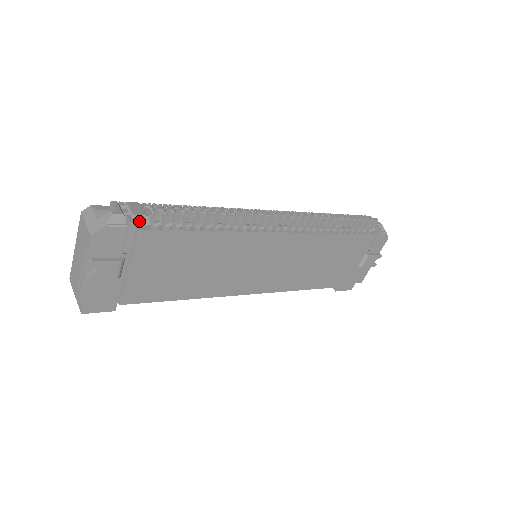
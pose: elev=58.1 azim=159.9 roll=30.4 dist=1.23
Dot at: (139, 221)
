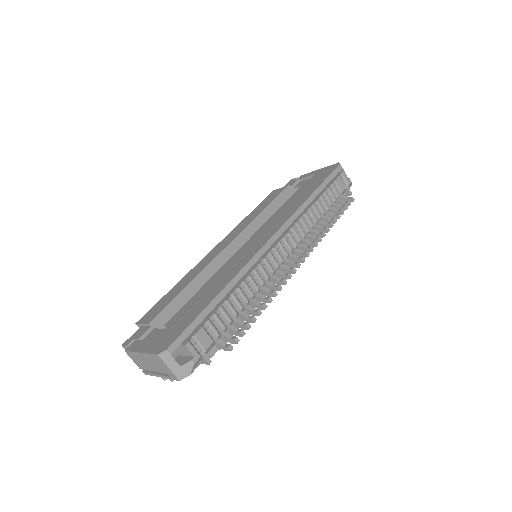
Dot at: (209, 349)
